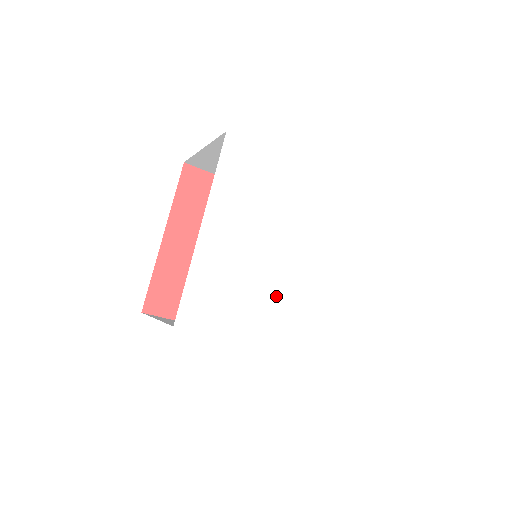
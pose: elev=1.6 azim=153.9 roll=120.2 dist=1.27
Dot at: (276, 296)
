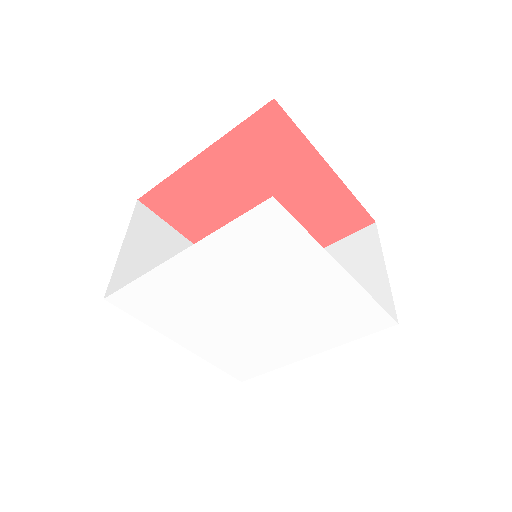
Dot at: (218, 328)
